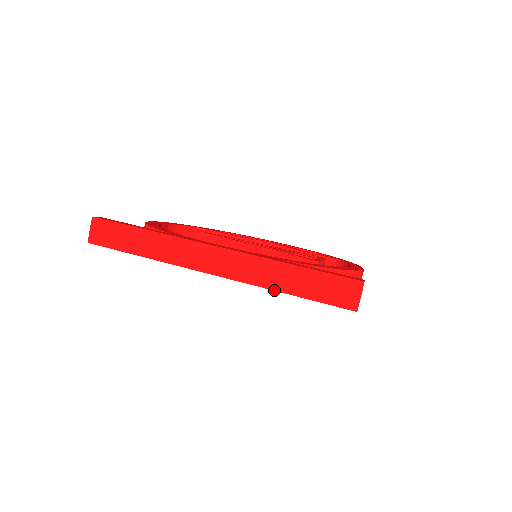
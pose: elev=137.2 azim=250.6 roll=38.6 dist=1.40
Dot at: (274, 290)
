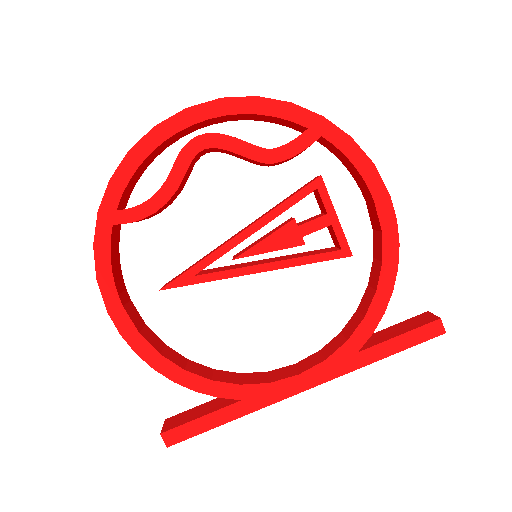
Dot at: occluded
